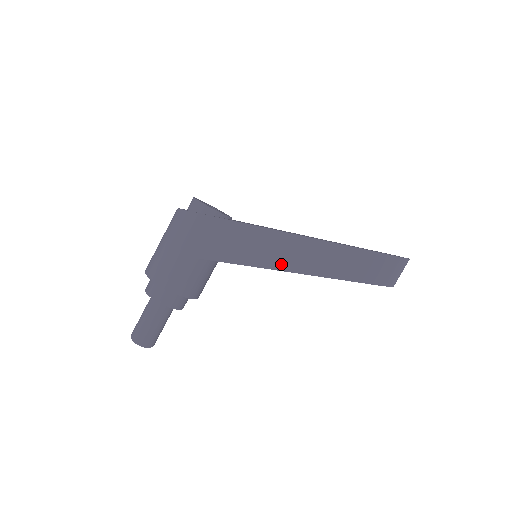
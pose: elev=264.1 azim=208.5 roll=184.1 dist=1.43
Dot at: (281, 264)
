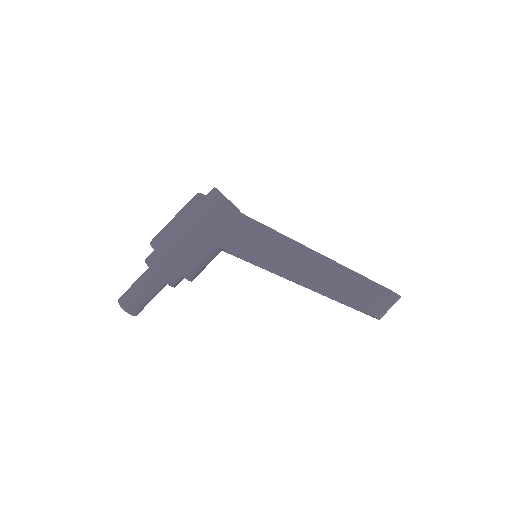
Dot at: (276, 266)
